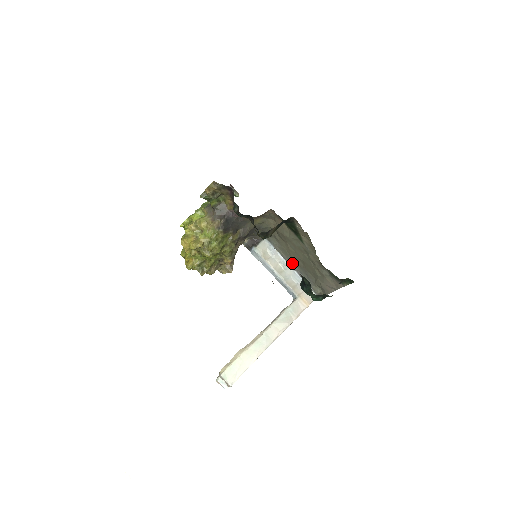
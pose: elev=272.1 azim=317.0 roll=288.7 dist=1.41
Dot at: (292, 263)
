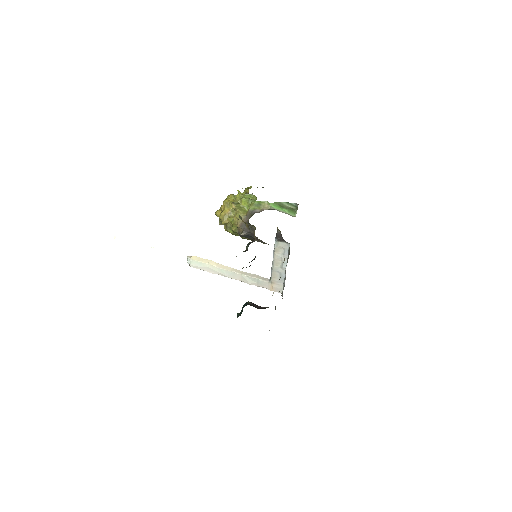
Dot at: occluded
